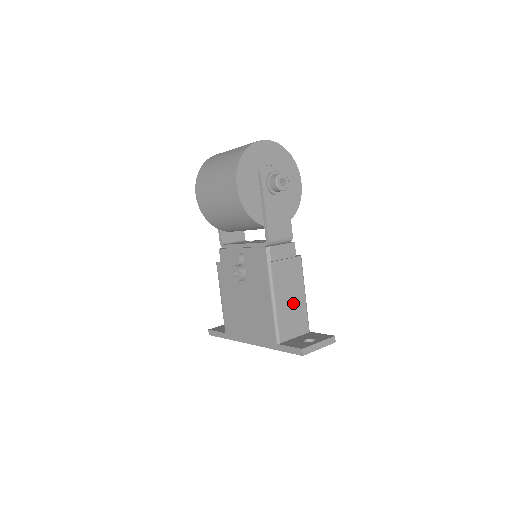
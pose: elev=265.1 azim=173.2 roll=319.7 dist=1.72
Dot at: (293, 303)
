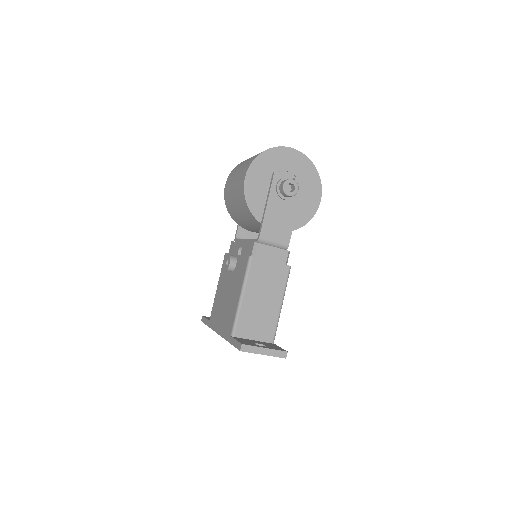
Dot at: (264, 306)
